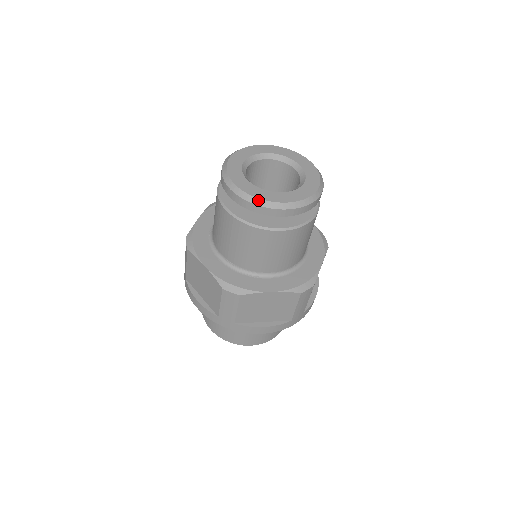
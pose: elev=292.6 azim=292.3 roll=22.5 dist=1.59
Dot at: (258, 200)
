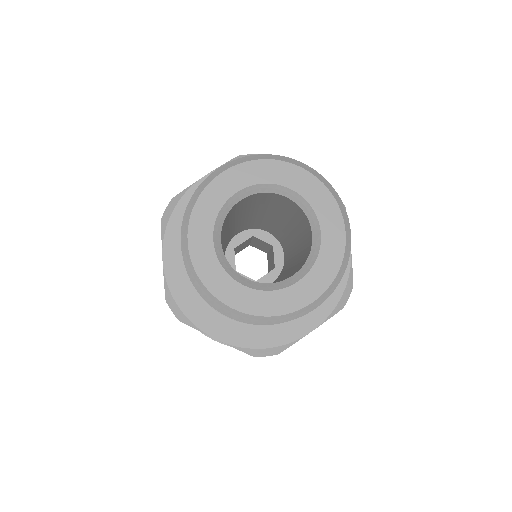
Dot at: (276, 318)
